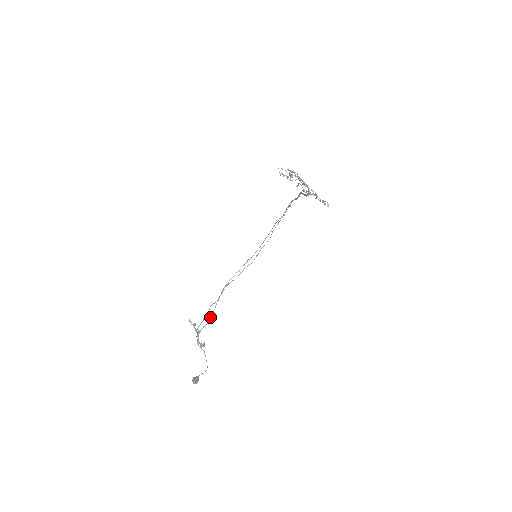
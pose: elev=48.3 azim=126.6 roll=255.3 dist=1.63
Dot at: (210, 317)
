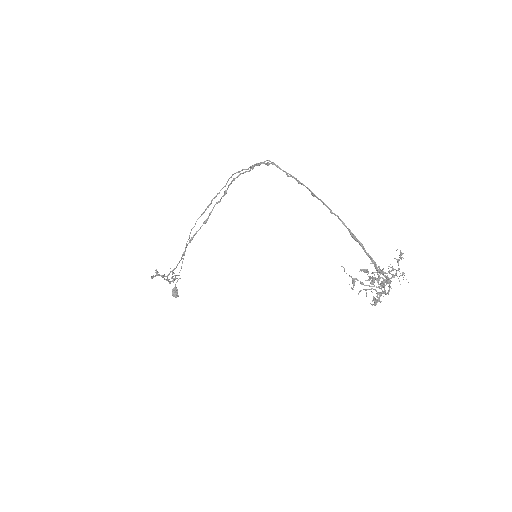
Dot at: occluded
